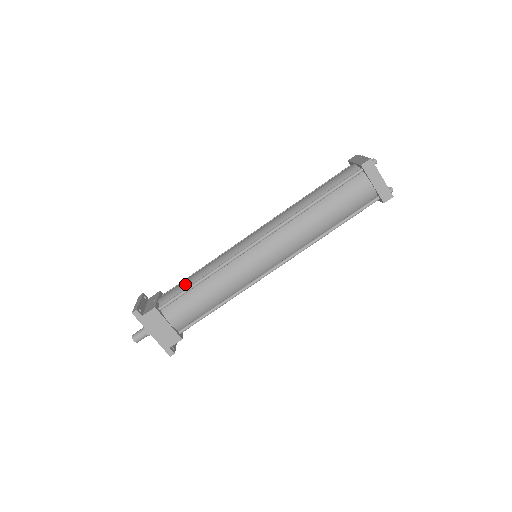
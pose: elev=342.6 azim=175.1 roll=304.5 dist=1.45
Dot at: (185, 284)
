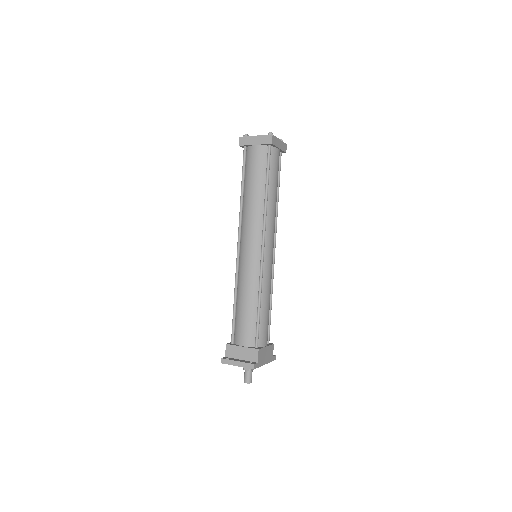
Dot at: (250, 318)
